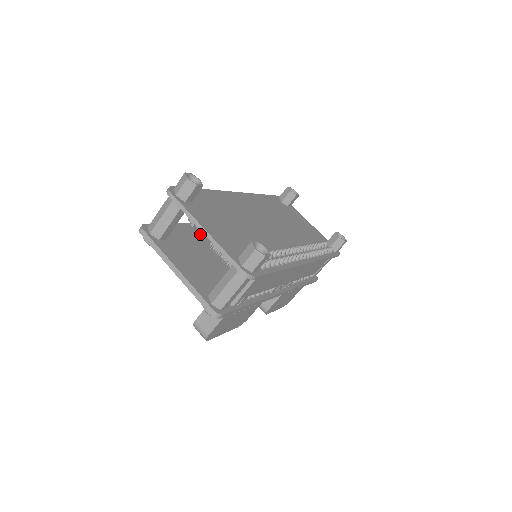
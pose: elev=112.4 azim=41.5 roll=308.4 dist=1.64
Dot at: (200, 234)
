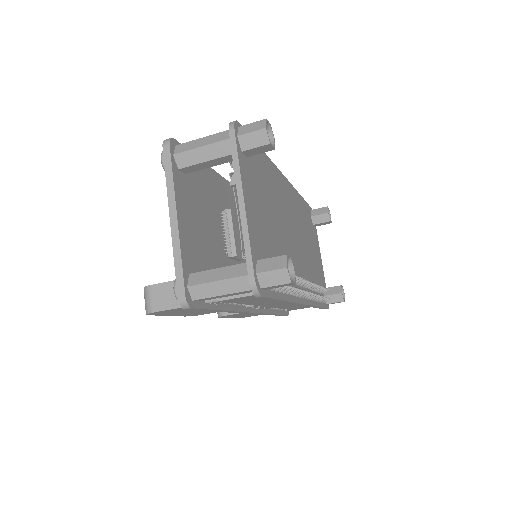
Dot at: (220, 192)
